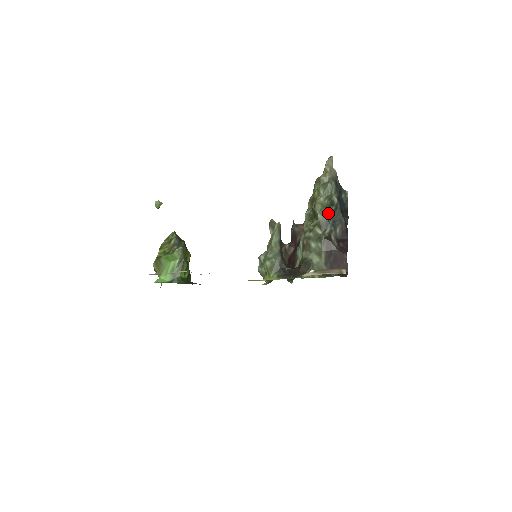
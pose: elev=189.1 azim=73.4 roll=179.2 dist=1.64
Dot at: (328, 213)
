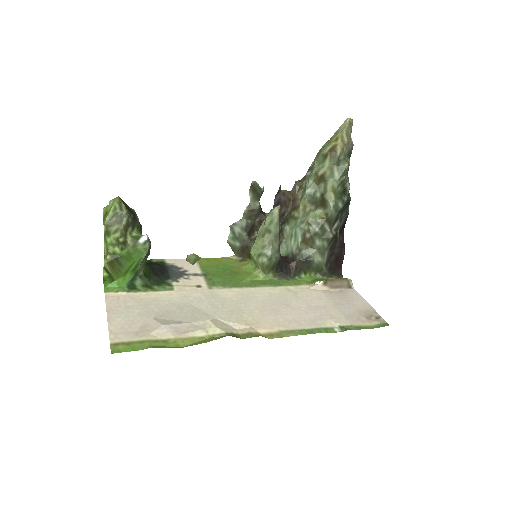
Dot at: (341, 206)
